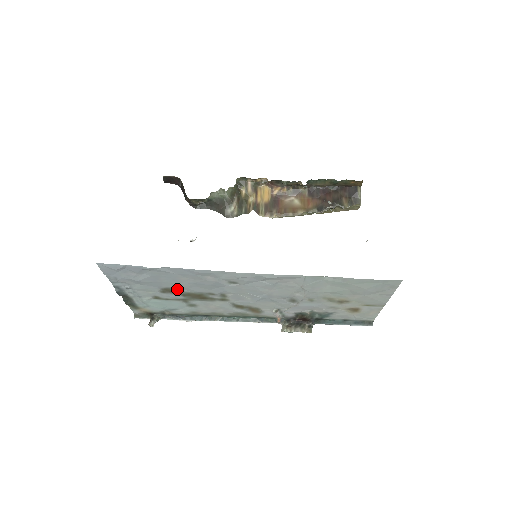
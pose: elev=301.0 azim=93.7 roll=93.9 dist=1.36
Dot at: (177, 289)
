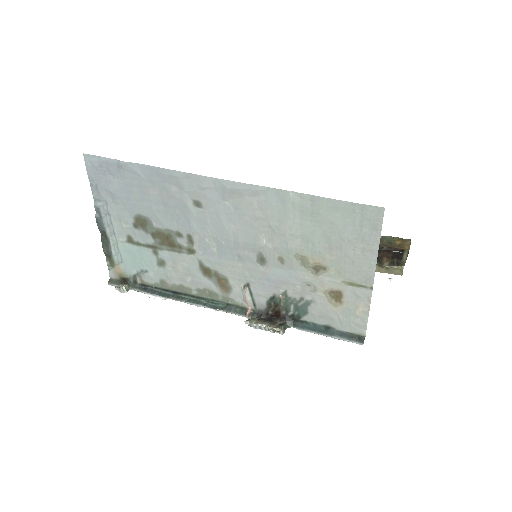
Dot at: (148, 220)
